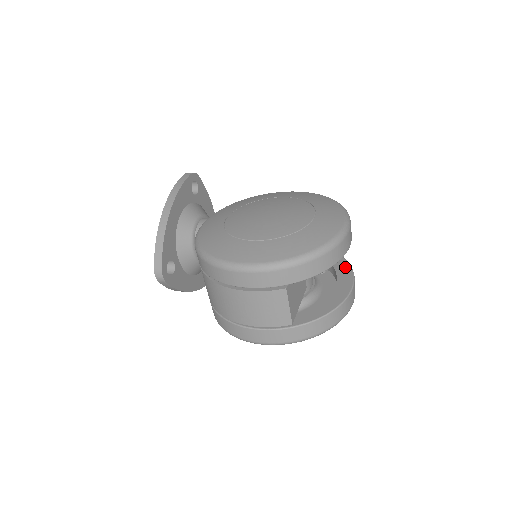
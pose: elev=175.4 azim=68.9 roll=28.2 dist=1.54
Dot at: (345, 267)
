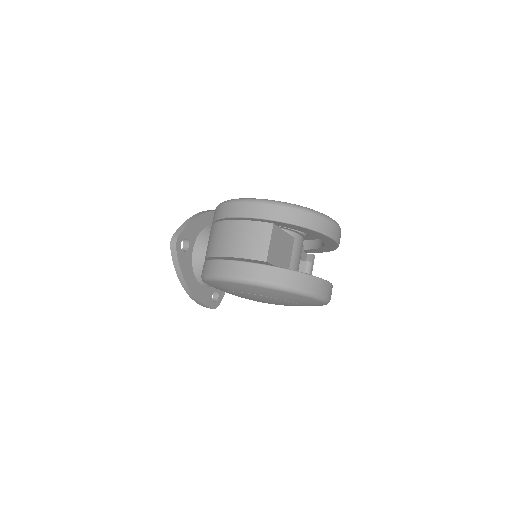
Dot at: occluded
